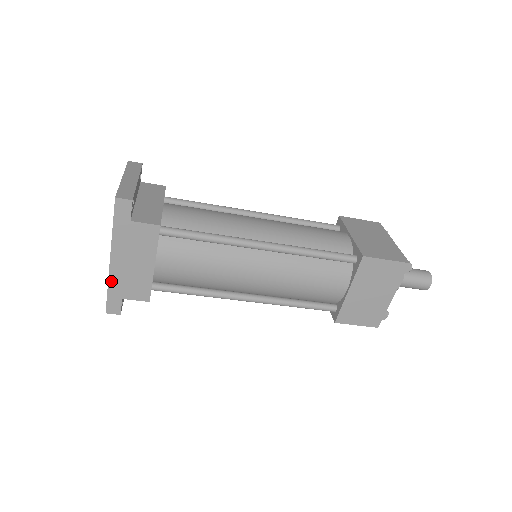
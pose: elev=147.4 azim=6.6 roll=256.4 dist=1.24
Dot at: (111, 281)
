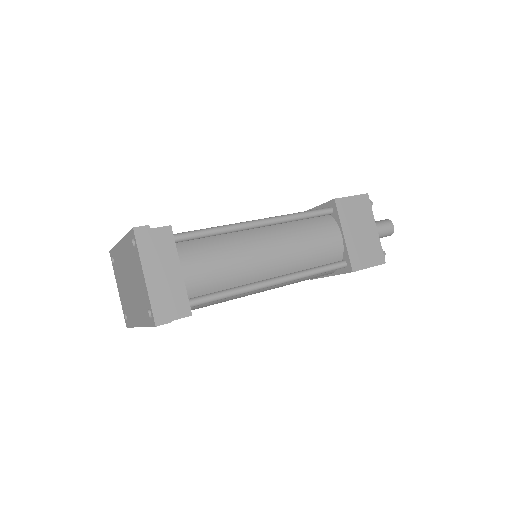
Dot at: occluded
